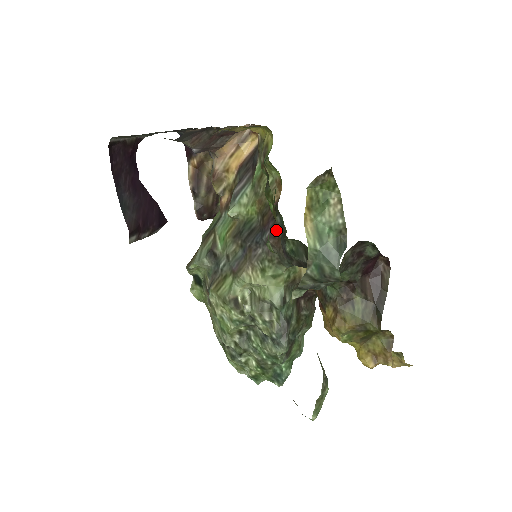
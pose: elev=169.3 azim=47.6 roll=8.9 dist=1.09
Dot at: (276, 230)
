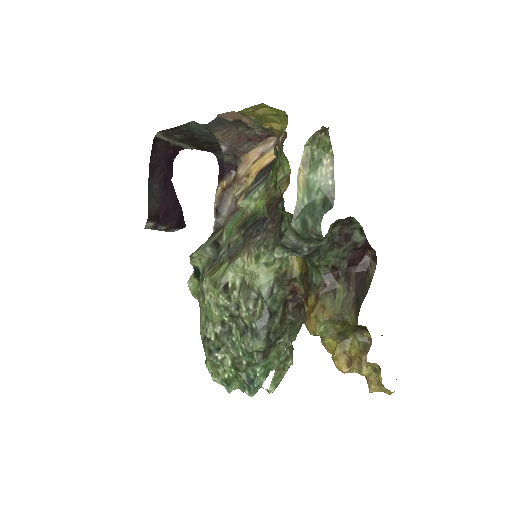
Dot at: (277, 215)
